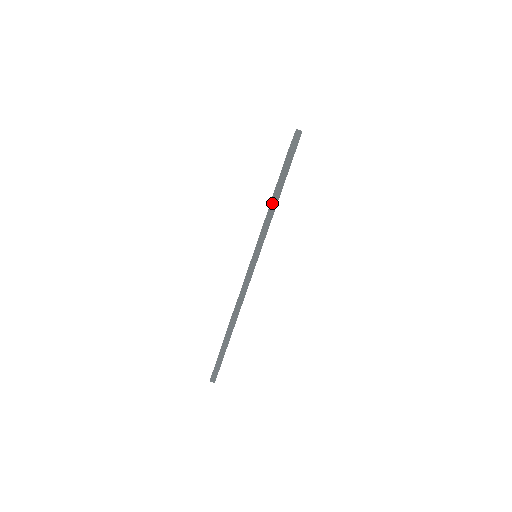
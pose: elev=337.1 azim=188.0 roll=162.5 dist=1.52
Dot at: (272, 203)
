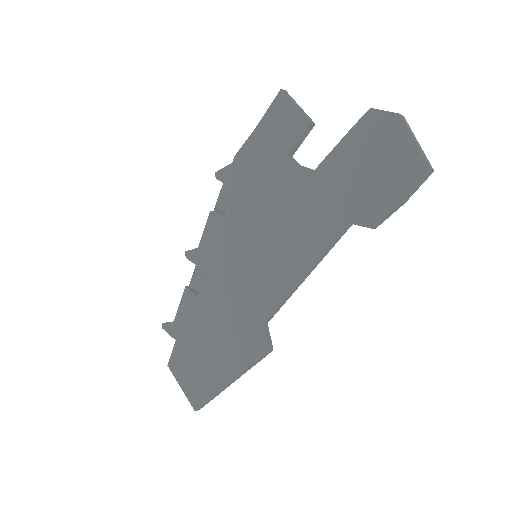
Dot at: occluded
